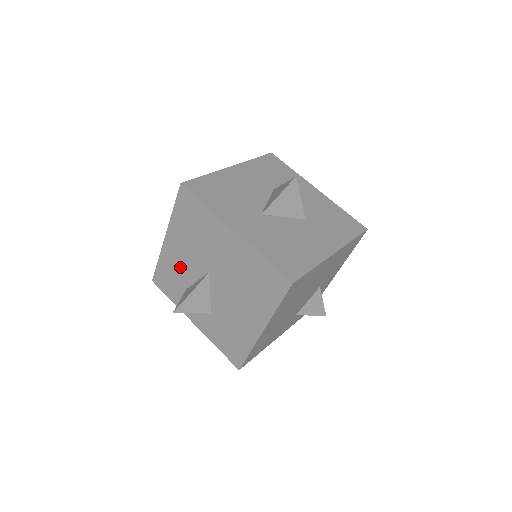
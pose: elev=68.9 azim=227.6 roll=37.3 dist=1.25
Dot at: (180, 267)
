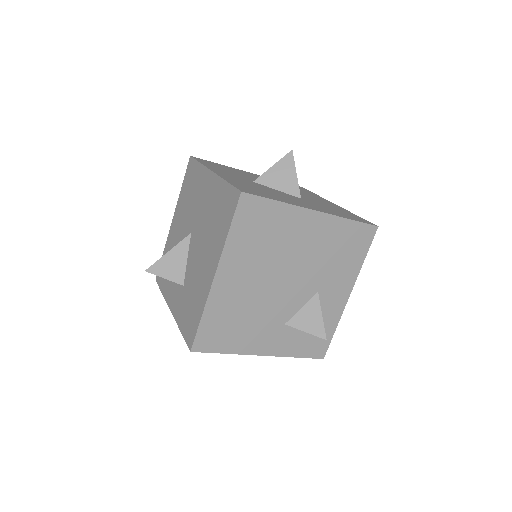
Dot at: occluded
